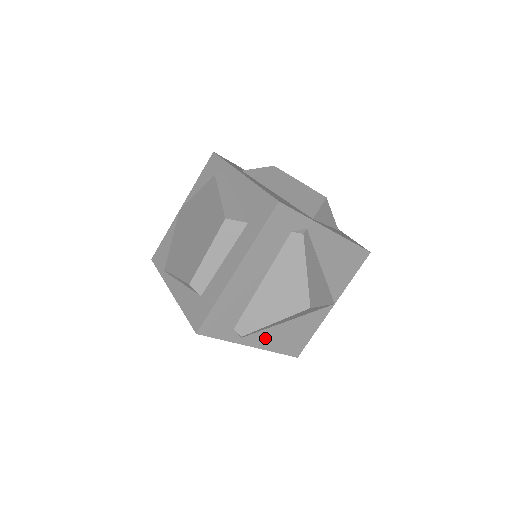
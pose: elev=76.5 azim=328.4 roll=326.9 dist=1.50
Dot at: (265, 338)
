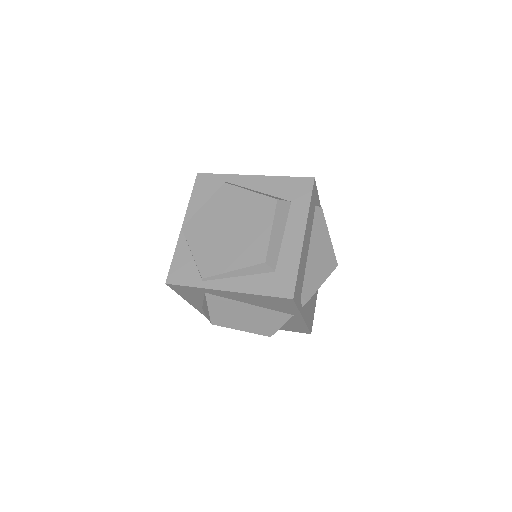
Dot at: (306, 310)
